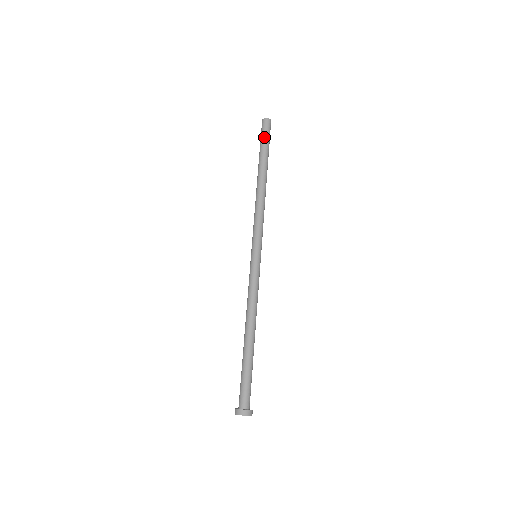
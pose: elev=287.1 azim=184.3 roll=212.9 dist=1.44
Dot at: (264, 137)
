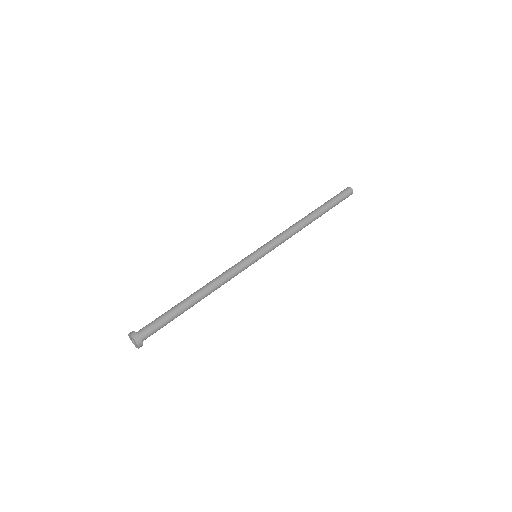
Dot at: (339, 197)
